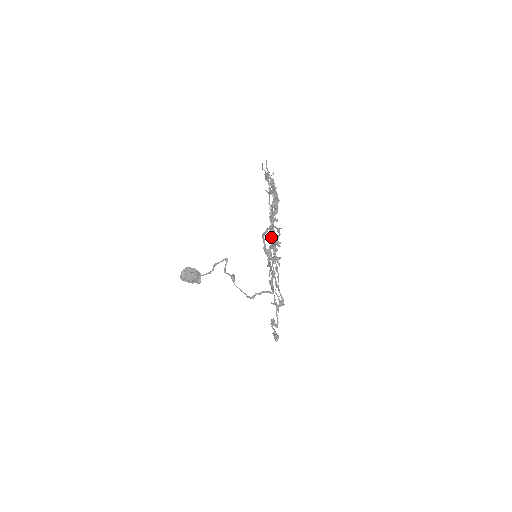
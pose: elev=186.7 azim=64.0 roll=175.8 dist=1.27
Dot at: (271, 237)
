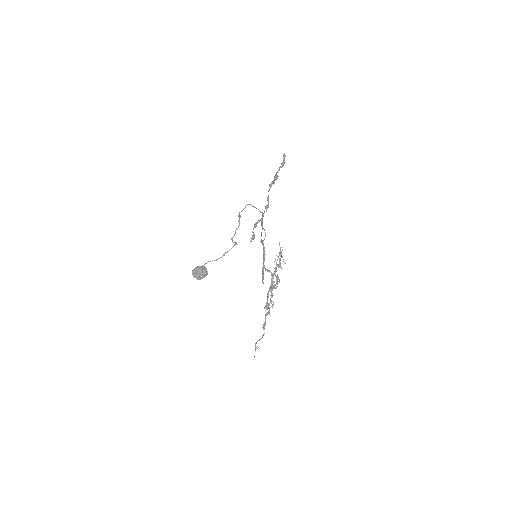
Dot at: (275, 177)
